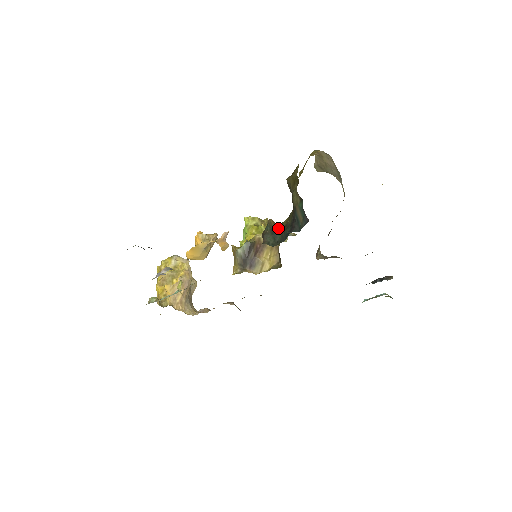
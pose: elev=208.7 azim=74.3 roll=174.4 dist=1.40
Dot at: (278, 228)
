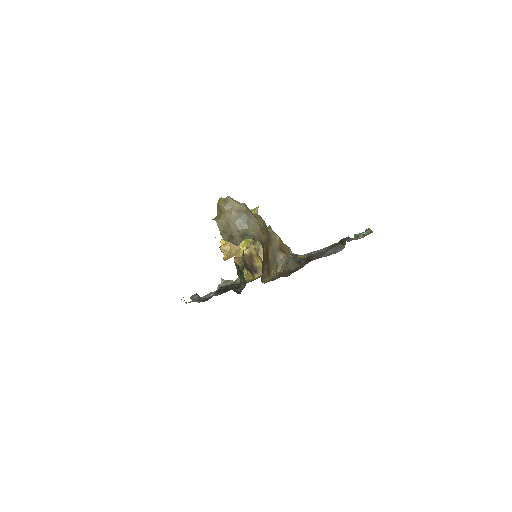
Dot at: (242, 265)
